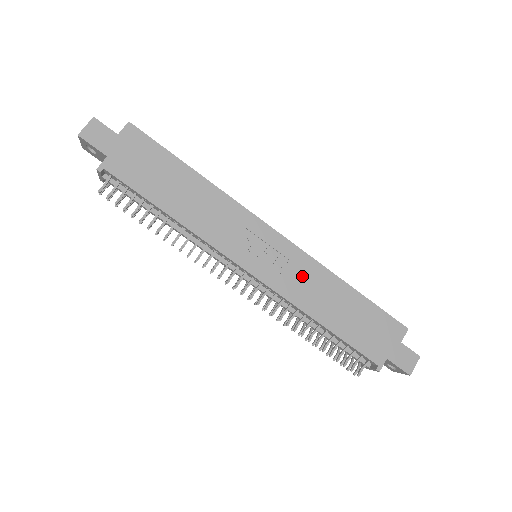
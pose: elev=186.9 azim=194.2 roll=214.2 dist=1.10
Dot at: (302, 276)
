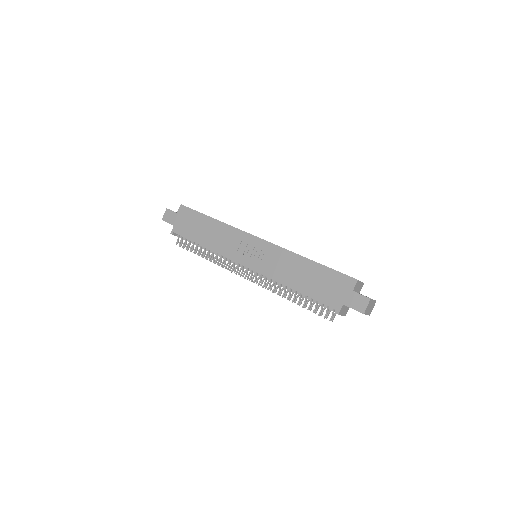
Dot at: (277, 261)
